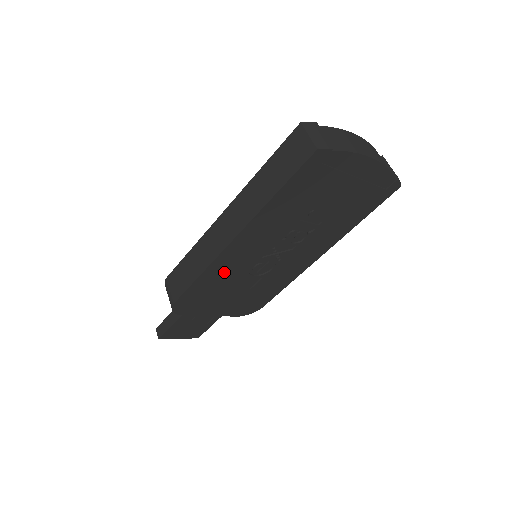
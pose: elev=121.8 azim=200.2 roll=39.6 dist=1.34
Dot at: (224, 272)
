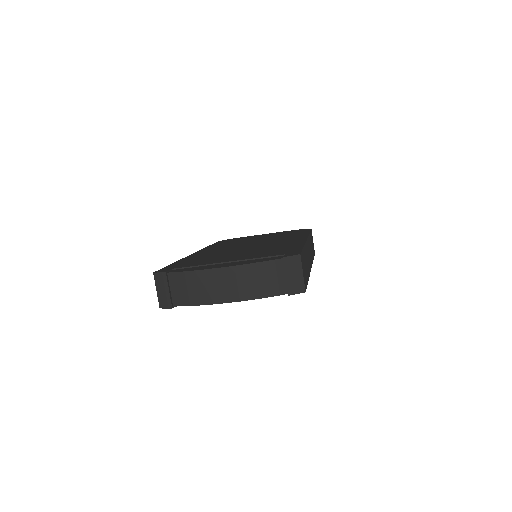
Dot at: occluded
